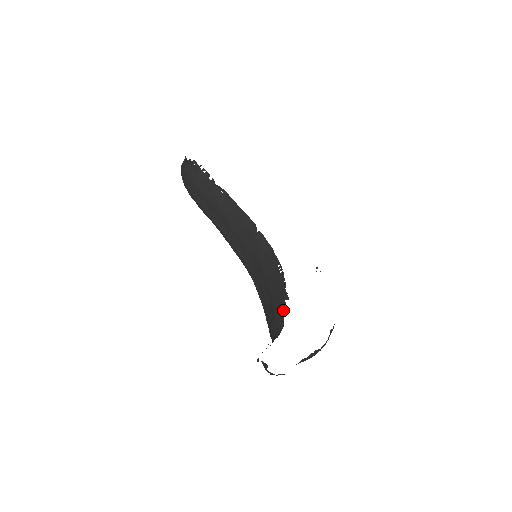
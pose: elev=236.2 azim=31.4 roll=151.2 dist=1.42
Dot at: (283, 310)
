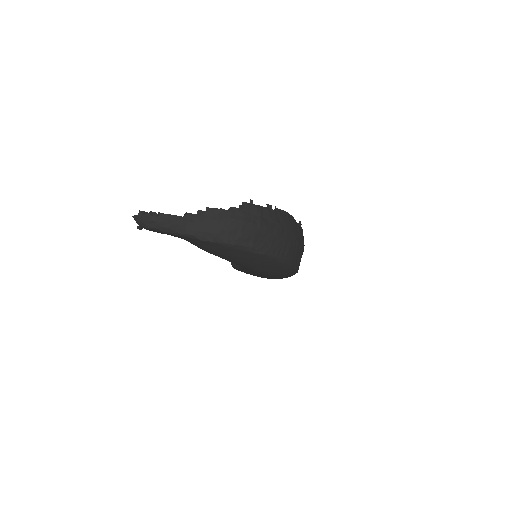
Dot at: occluded
